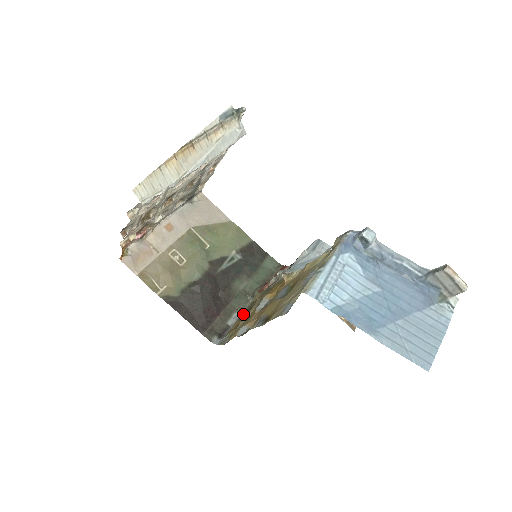
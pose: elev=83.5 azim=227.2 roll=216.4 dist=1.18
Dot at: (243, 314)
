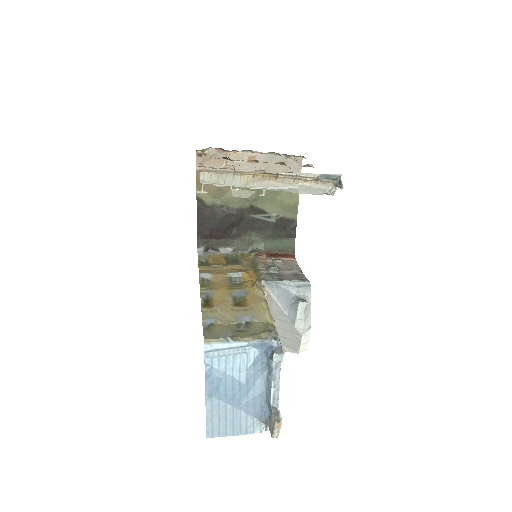
Dot at: (231, 256)
